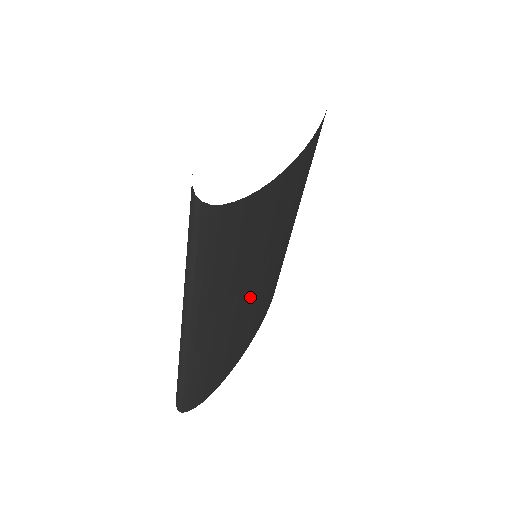
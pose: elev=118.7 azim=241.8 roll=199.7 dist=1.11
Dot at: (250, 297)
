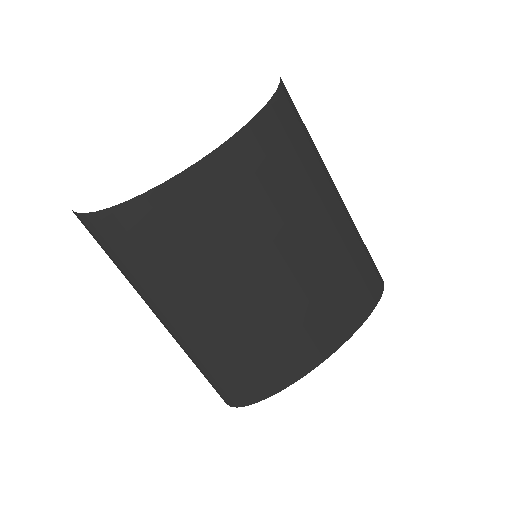
Dot at: (249, 294)
